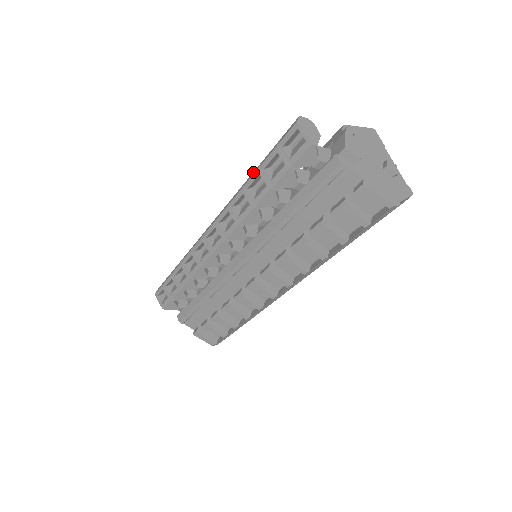
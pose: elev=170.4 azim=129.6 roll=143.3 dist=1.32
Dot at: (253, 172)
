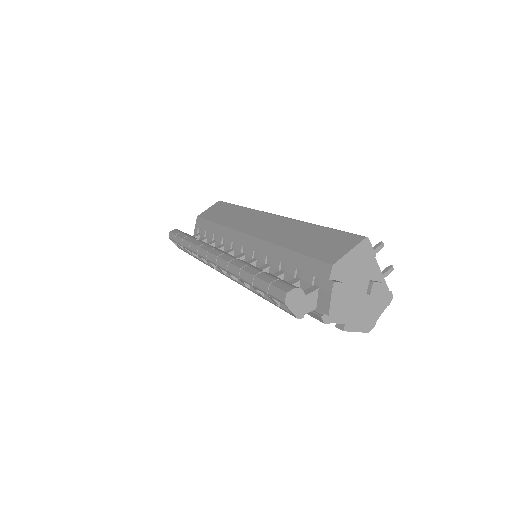
Dot at: (247, 275)
